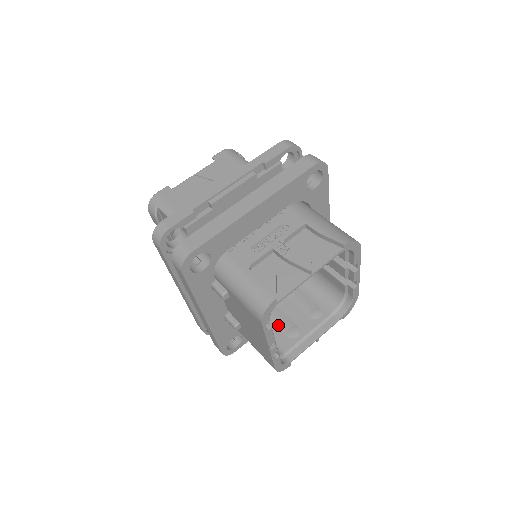
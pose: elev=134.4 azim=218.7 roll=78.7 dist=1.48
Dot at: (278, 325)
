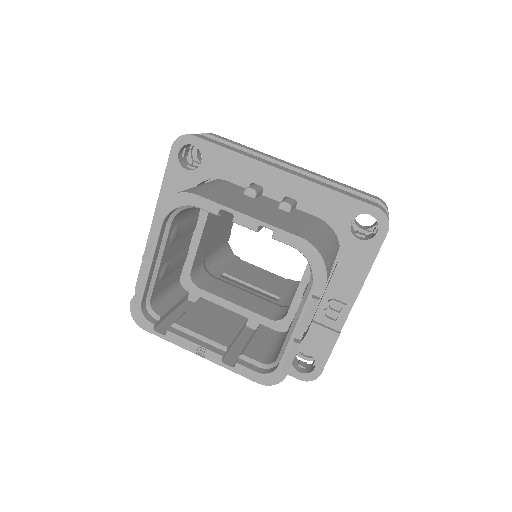
Dot at: occluded
